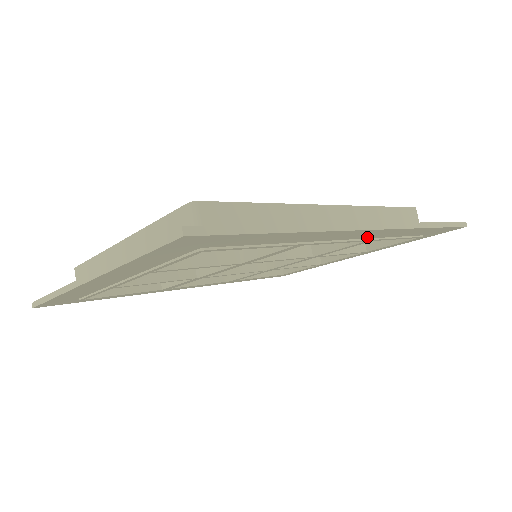
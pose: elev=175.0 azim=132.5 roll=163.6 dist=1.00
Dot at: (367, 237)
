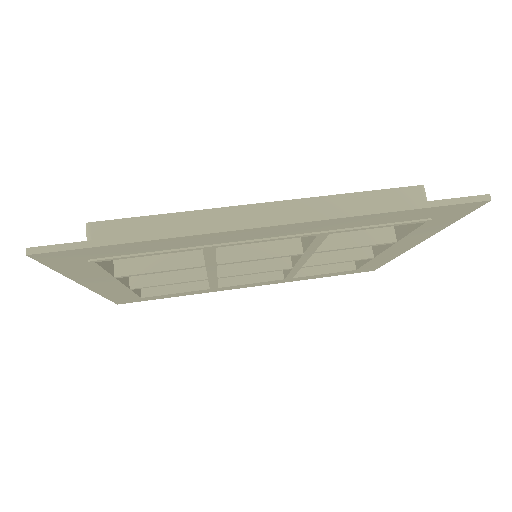
Dot at: (306, 231)
